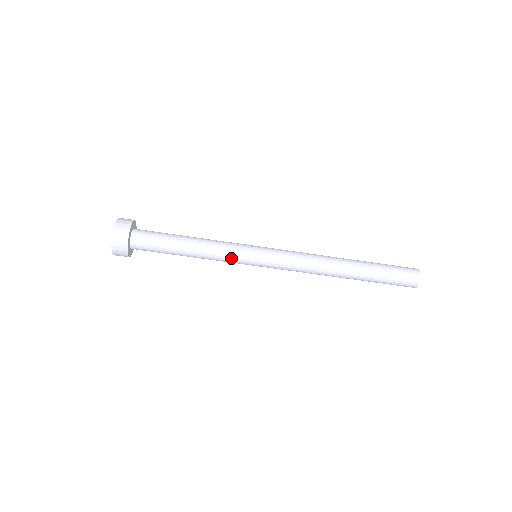
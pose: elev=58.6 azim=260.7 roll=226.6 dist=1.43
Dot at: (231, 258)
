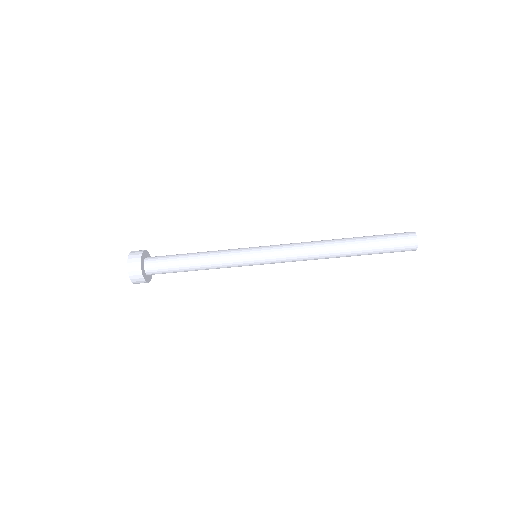
Dot at: occluded
